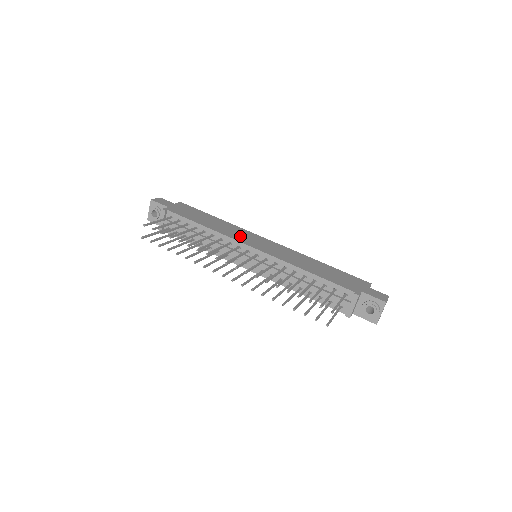
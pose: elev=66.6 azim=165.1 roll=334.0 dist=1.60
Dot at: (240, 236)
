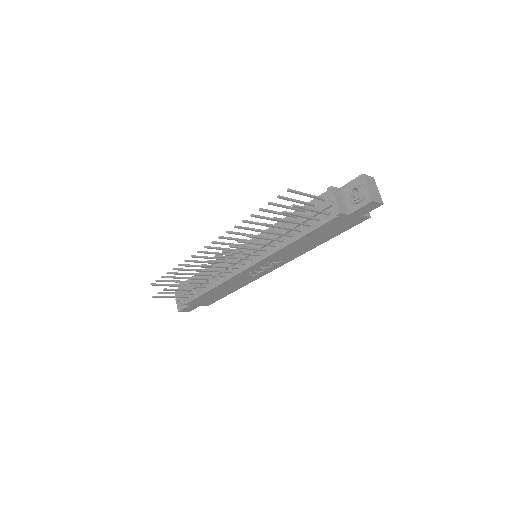
Dot at: occluded
